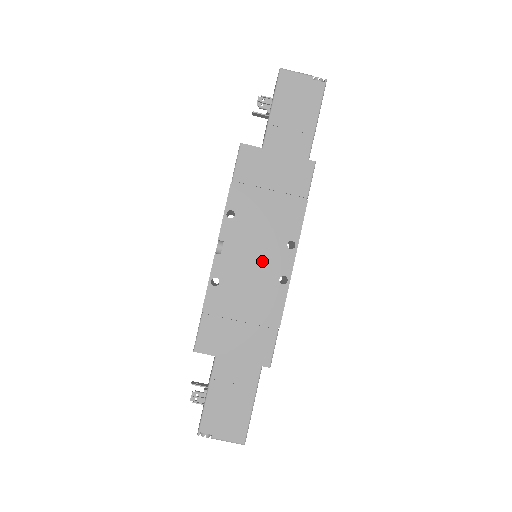
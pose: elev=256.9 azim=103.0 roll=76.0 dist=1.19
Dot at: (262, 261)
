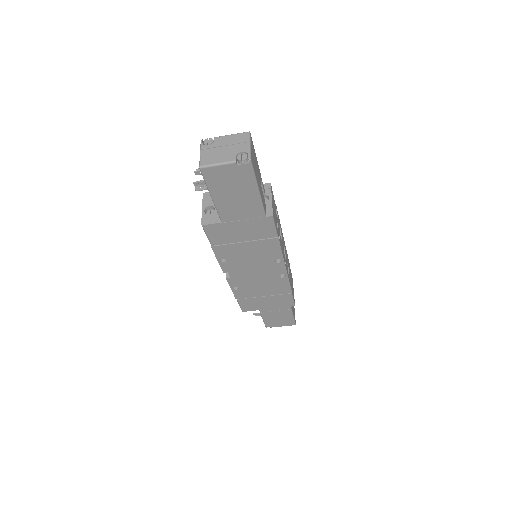
Dot at: (262, 273)
